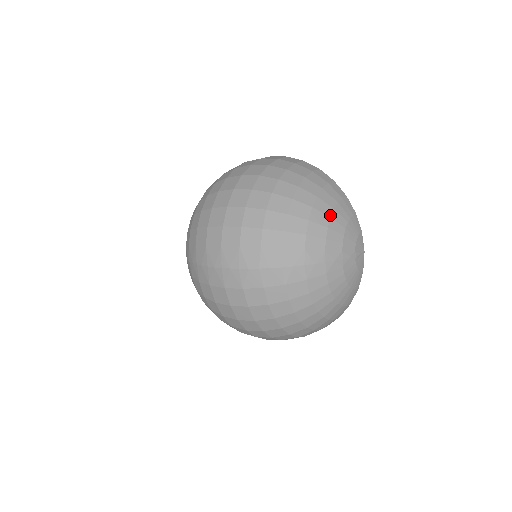
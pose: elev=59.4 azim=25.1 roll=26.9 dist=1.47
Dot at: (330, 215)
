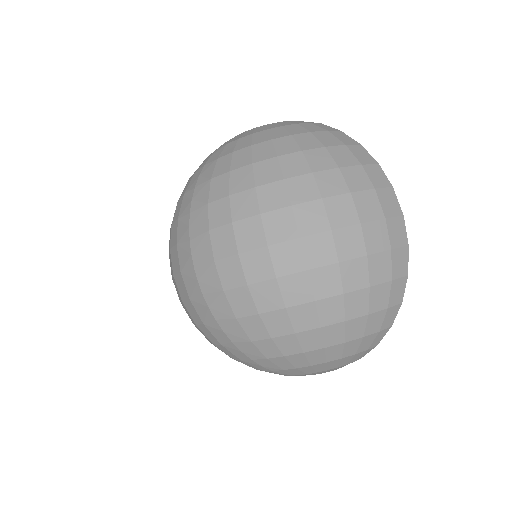
Dot at: (329, 361)
